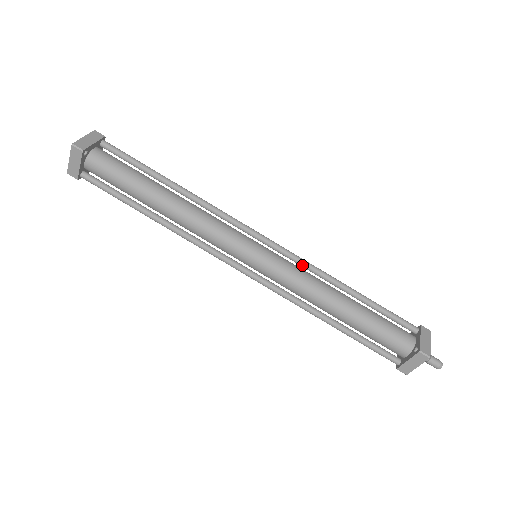
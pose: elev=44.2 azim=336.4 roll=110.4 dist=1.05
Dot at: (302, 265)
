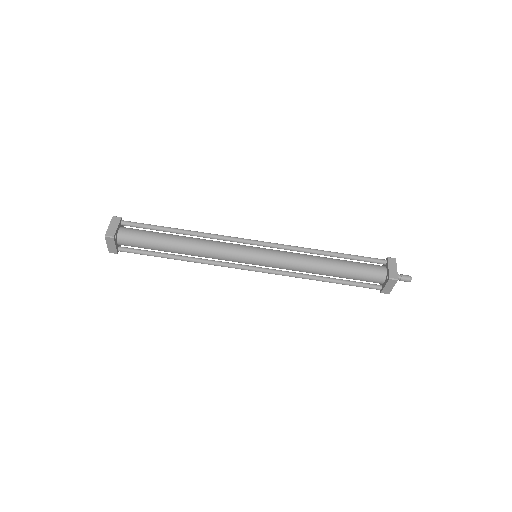
Dot at: occluded
